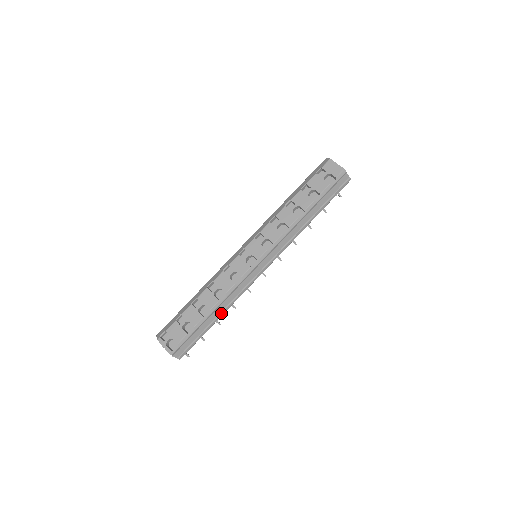
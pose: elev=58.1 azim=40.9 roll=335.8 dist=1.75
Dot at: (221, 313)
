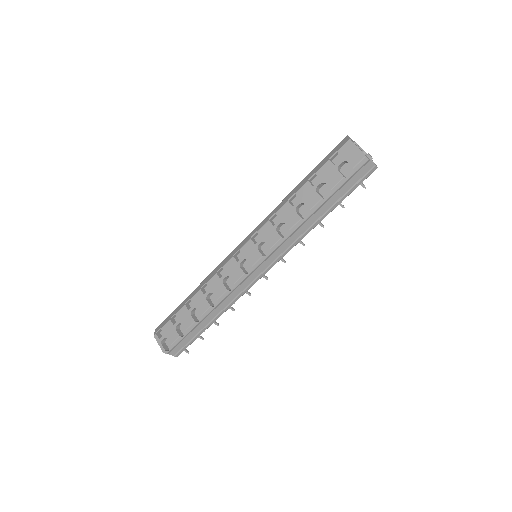
Dot at: (216, 317)
